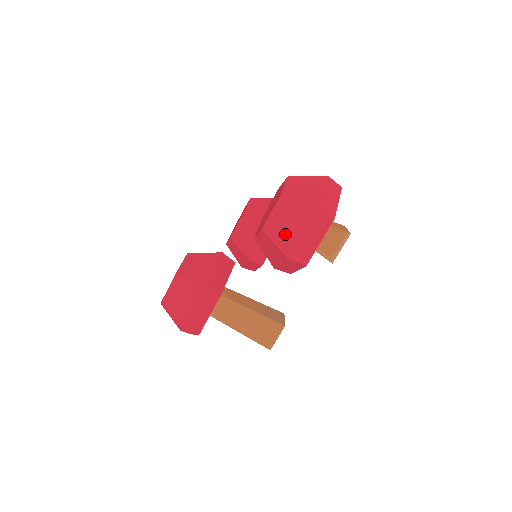
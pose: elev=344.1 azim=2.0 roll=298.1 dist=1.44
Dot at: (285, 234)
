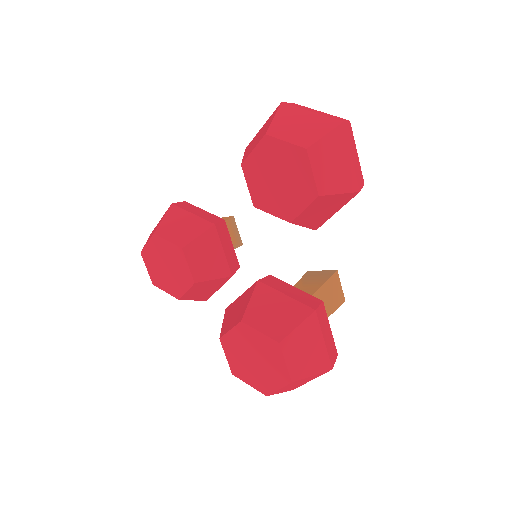
Dot at: (340, 175)
